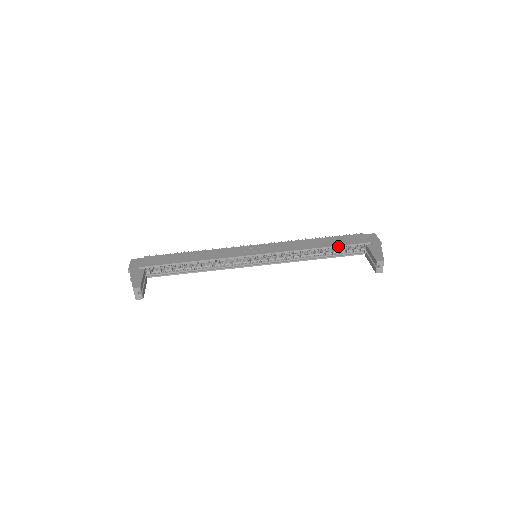
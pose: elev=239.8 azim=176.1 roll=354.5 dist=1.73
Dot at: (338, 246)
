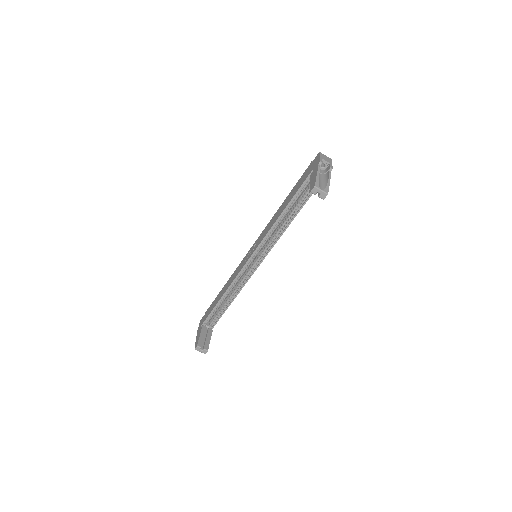
Dot at: (293, 197)
